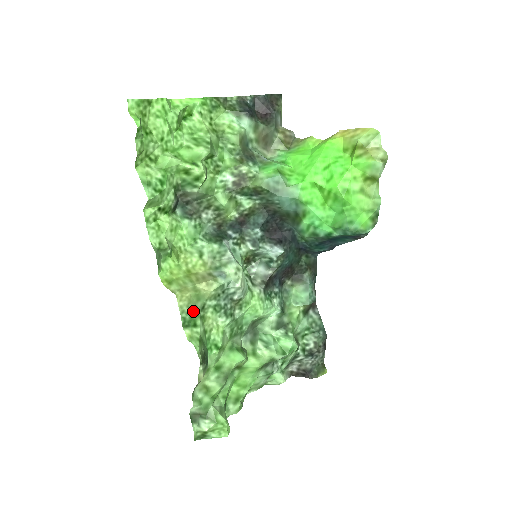
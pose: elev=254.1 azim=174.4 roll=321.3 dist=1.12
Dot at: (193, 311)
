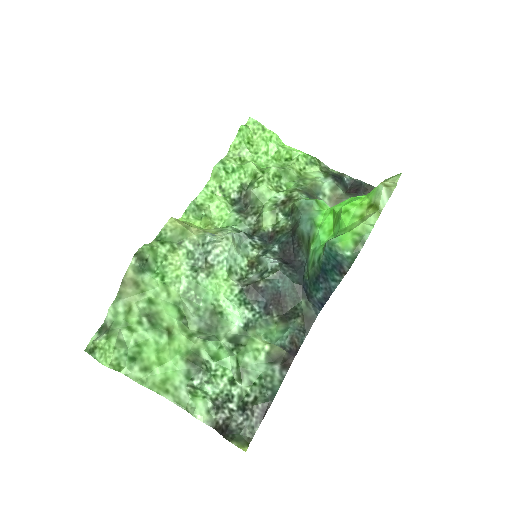
Dot at: (172, 237)
